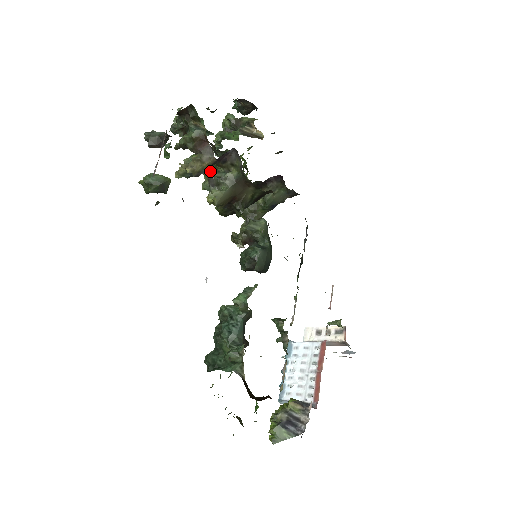
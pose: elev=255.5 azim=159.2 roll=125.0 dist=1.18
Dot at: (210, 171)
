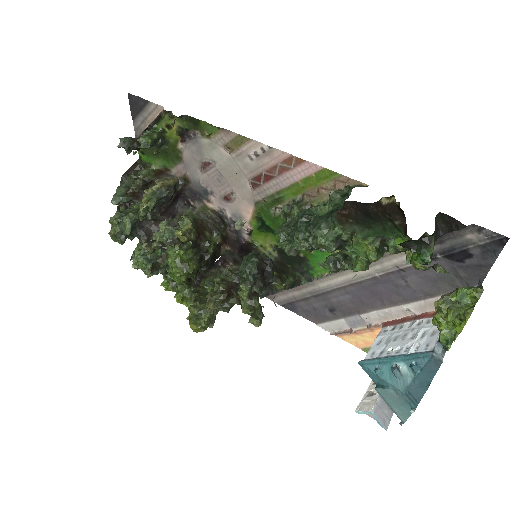
Dot at: occluded
